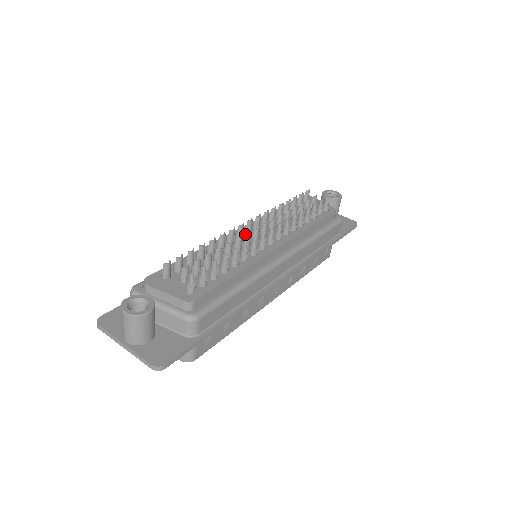
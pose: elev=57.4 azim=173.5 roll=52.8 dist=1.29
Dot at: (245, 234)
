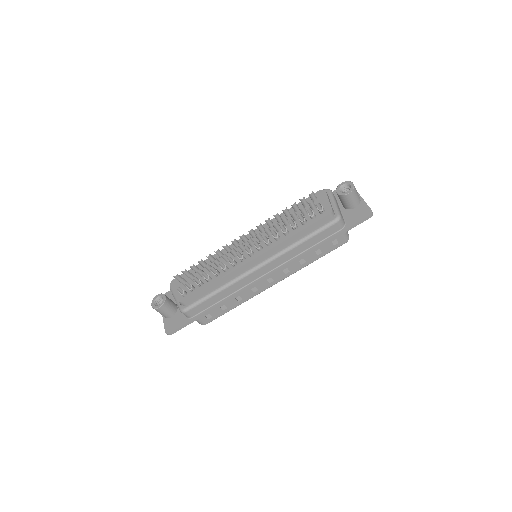
Dot at: occluded
